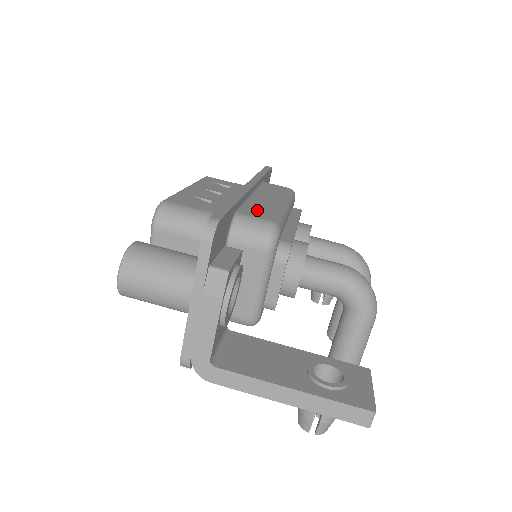
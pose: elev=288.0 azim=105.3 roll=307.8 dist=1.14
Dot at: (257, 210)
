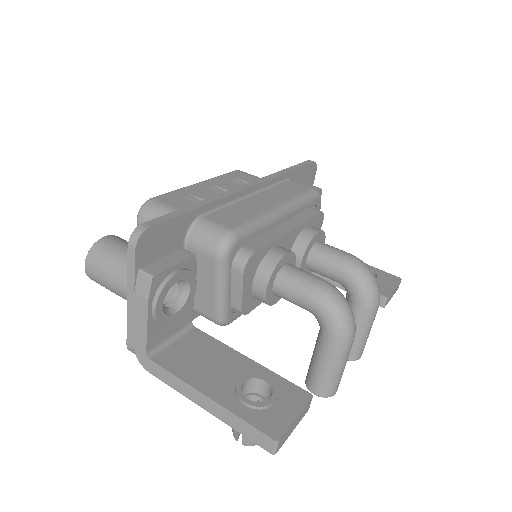
Dot at: (229, 215)
